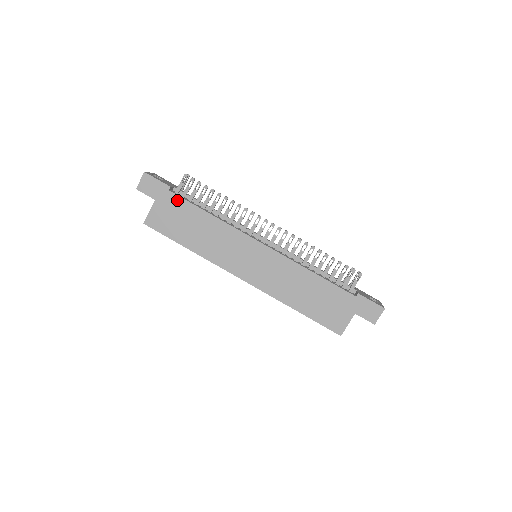
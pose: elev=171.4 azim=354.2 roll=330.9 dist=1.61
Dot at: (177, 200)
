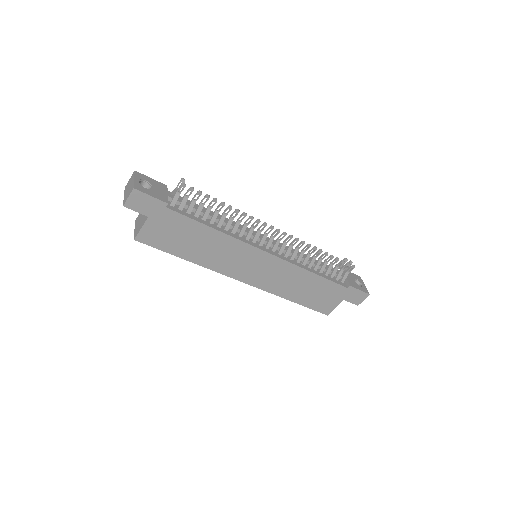
Dot at: (176, 217)
